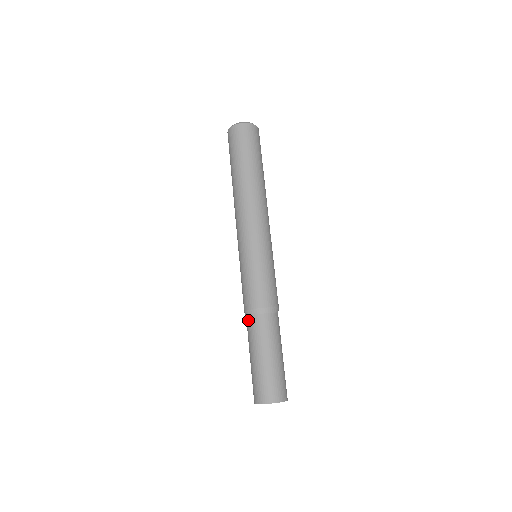
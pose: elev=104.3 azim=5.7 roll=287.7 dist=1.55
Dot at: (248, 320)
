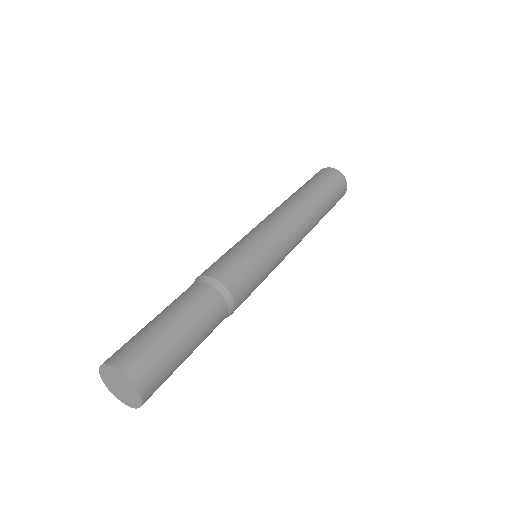
Dot at: (197, 284)
